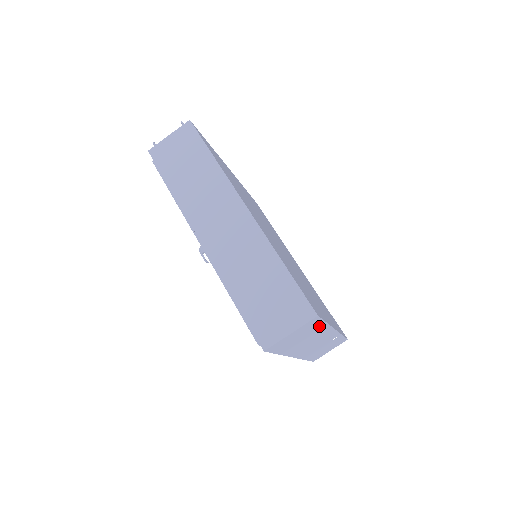
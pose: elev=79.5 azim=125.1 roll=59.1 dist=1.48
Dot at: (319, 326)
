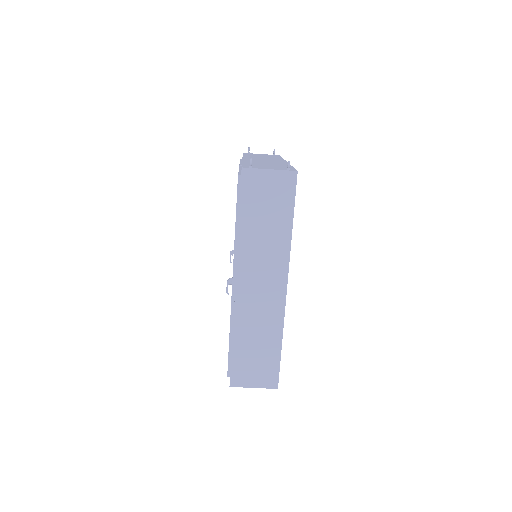
Dot at: occluded
